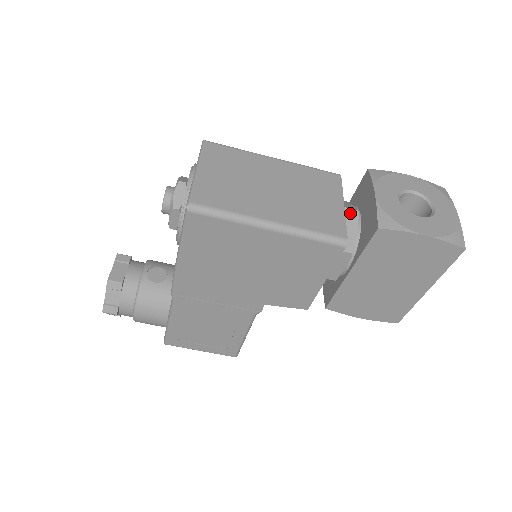
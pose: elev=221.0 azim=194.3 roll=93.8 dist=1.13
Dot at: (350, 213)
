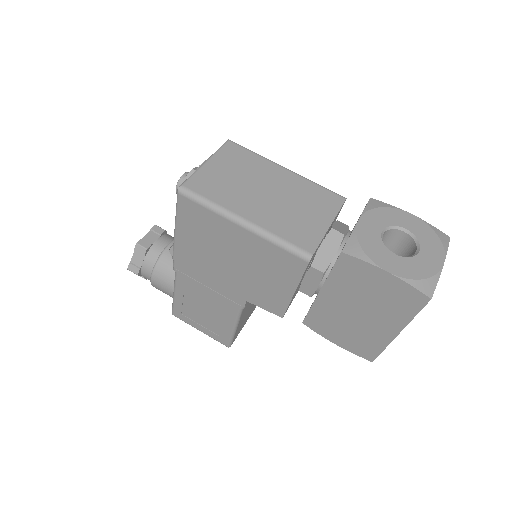
Dot at: (335, 235)
